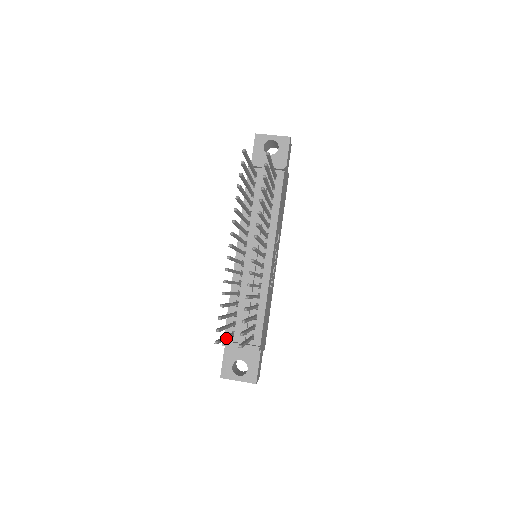
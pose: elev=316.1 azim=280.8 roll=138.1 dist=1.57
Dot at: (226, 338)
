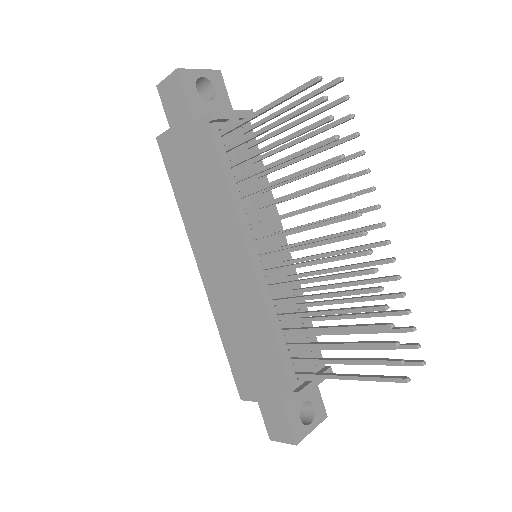
Dot at: (348, 376)
